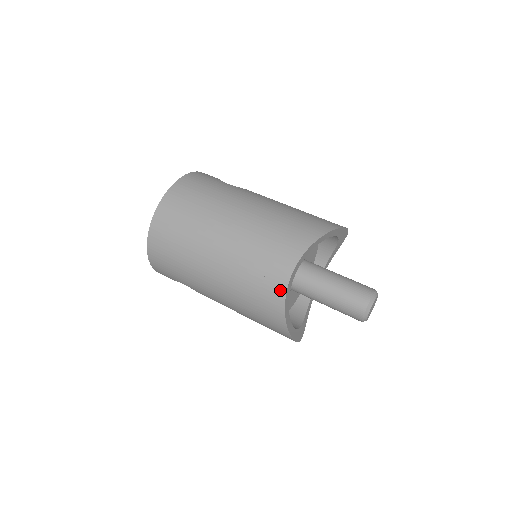
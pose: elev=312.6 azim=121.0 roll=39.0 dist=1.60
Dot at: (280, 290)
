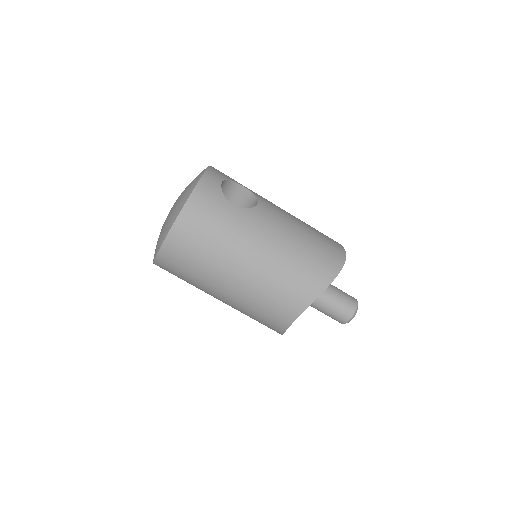
Dot at: (282, 327)
